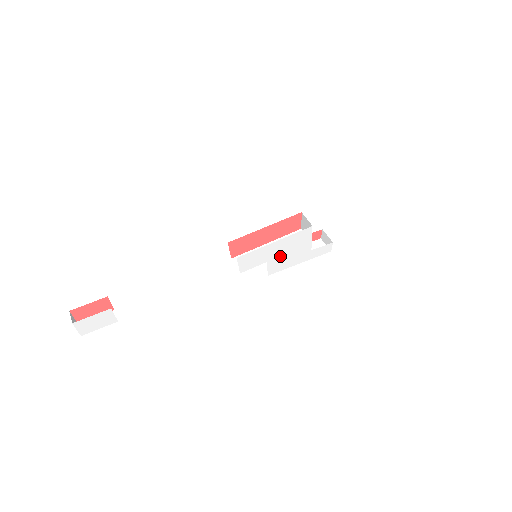
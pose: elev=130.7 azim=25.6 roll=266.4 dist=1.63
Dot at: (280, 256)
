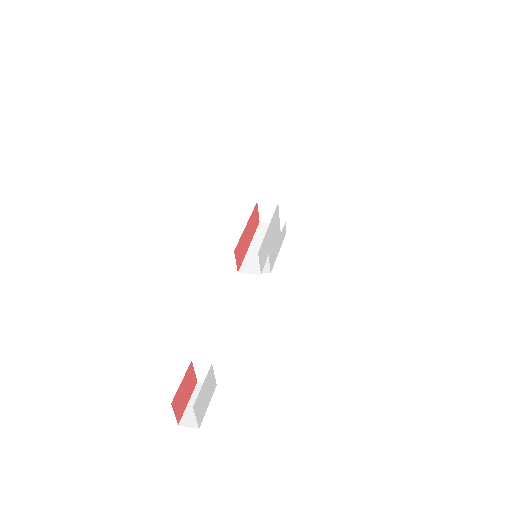
Dot at: (272, 245)
